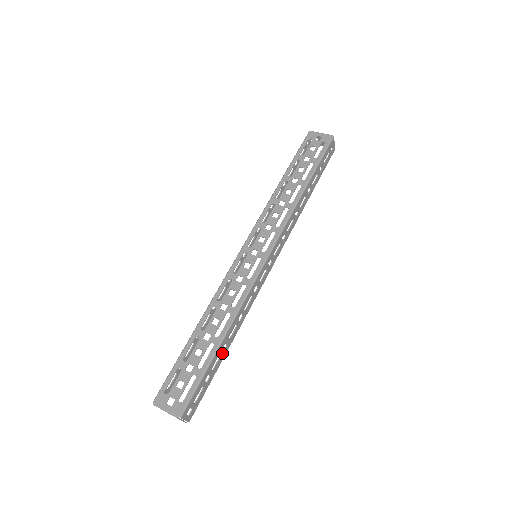
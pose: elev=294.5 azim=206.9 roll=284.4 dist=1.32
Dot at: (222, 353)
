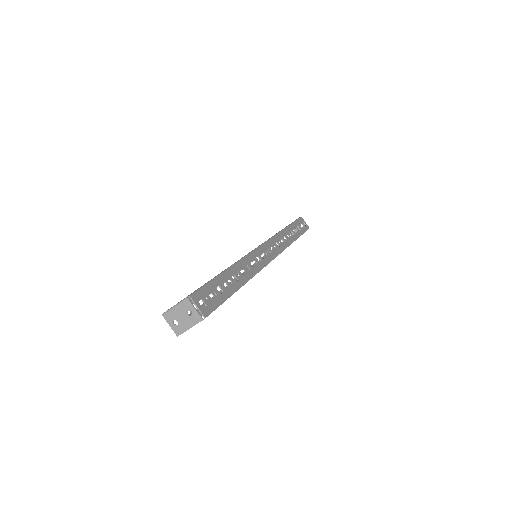
Dot at: (233, 282)
